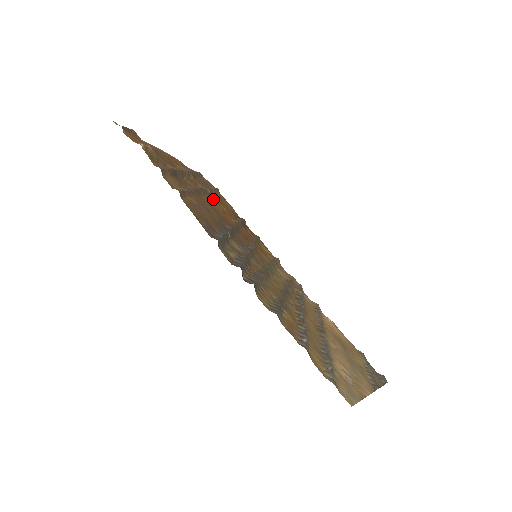
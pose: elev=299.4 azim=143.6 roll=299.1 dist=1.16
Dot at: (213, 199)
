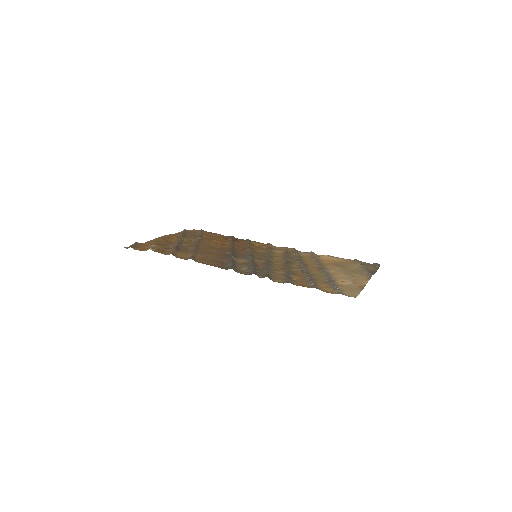
Dot at: (206, 241)
